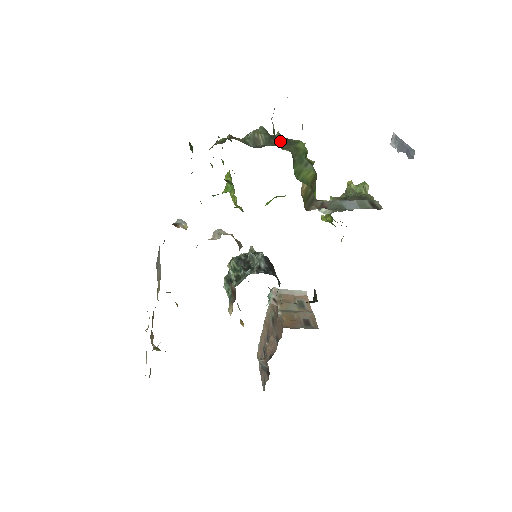
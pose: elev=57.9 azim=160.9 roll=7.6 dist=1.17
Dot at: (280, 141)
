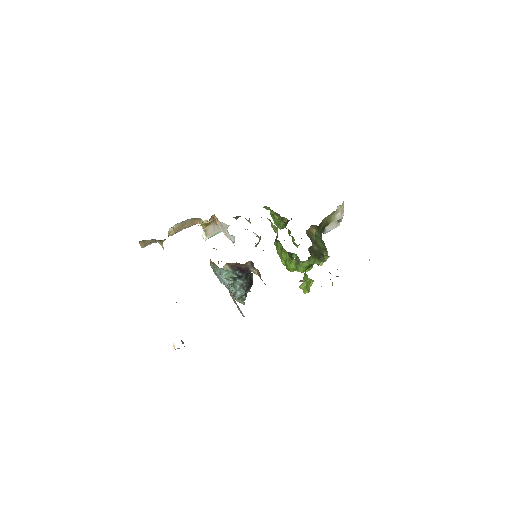
Dot at: occluded
